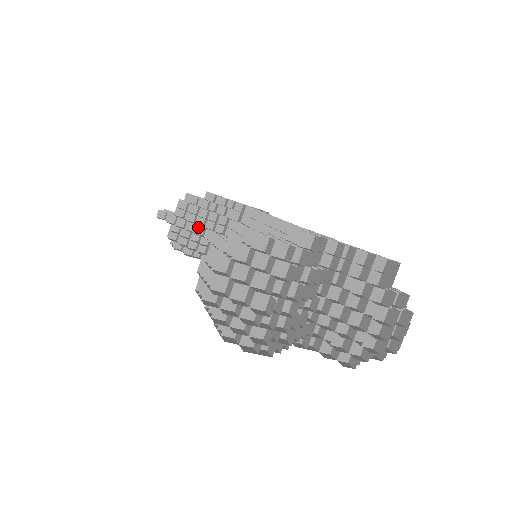
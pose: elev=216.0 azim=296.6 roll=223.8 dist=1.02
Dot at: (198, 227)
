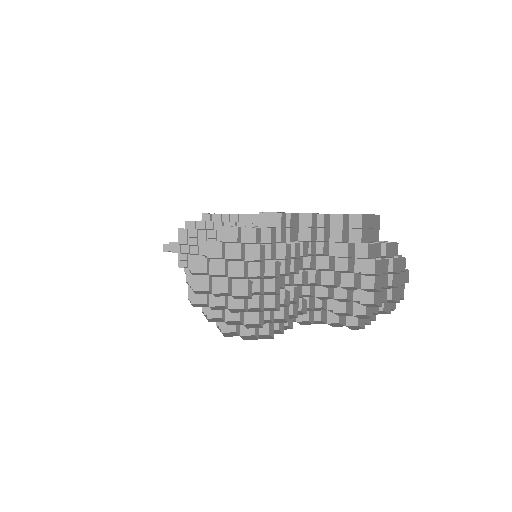
Dot at: (201, 248)
